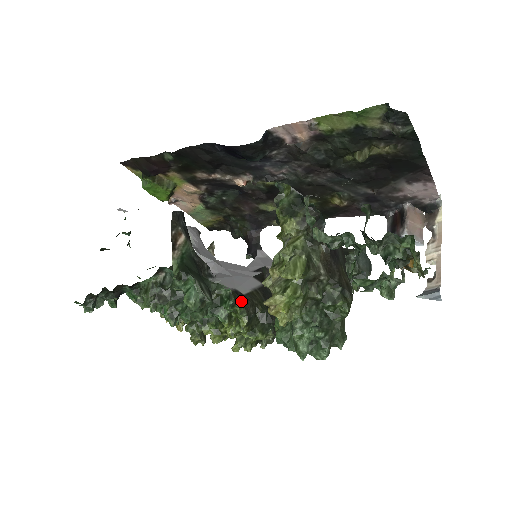
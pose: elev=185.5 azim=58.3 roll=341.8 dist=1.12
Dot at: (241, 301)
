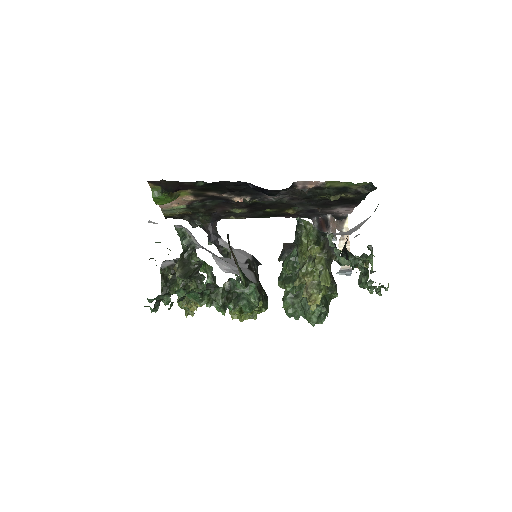
Dot at: (260, 291)
